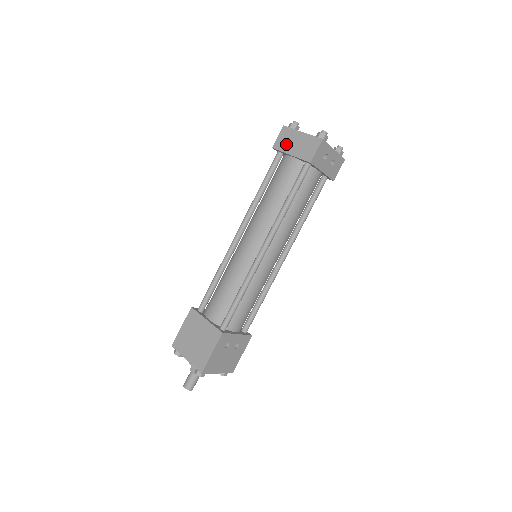
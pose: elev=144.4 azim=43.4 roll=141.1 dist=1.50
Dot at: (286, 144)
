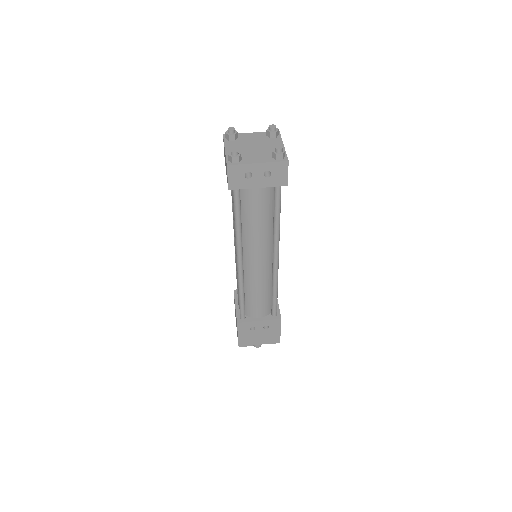
Dot at: occluded
